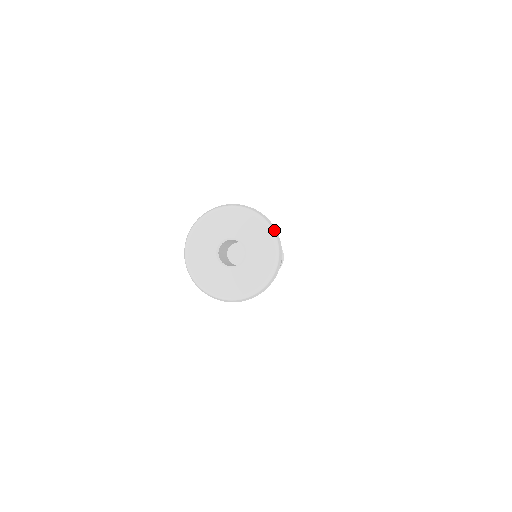
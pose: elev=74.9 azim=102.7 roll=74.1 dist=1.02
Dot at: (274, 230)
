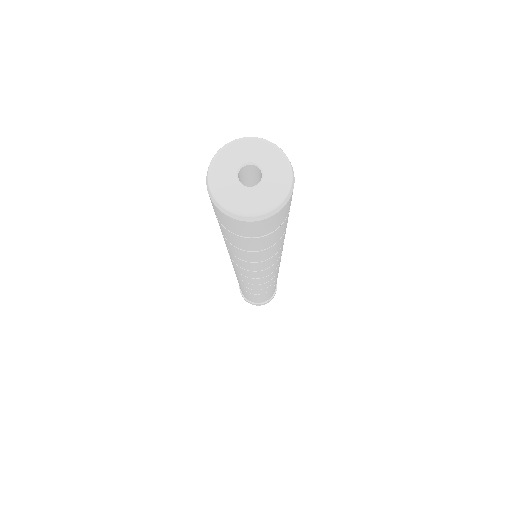
Dot at: (290, 162)
